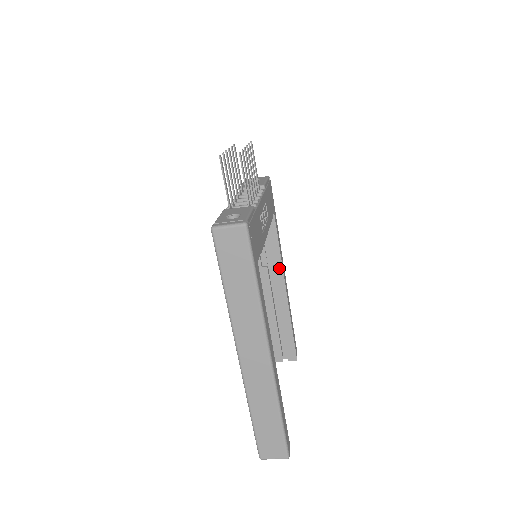
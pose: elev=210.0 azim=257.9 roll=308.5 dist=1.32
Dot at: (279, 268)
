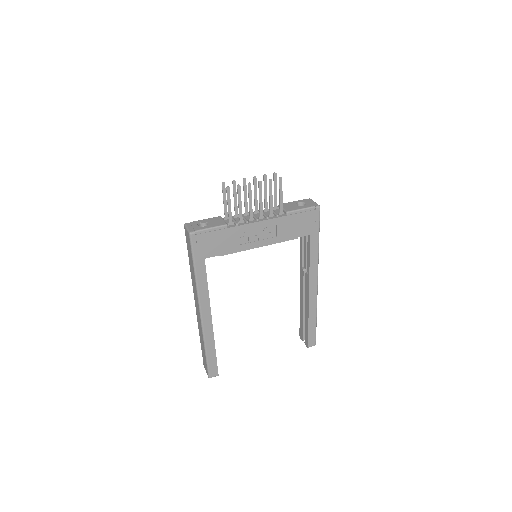
Dot at: (308, 276)
